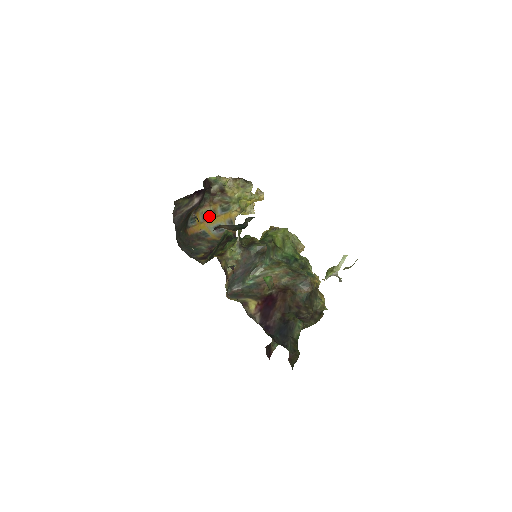
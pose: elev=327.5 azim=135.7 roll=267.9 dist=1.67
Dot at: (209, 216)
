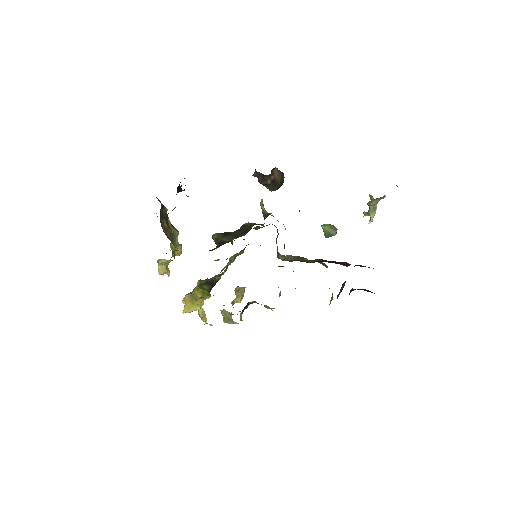
Dot at: (168, 238)
